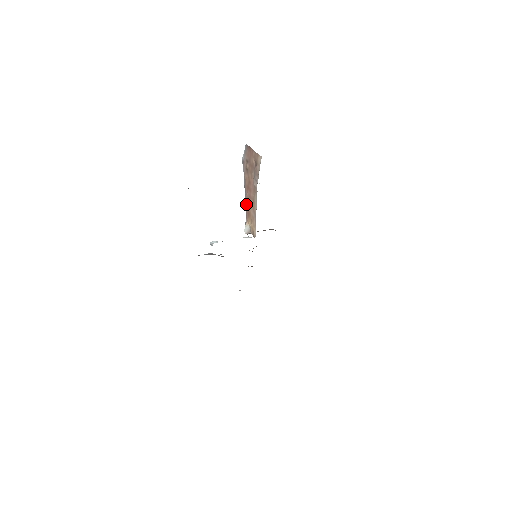
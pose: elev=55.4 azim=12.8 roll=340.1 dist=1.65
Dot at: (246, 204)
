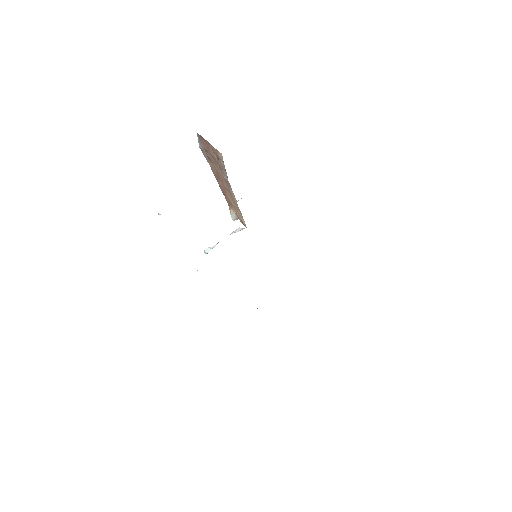
Dot at: (223, 192)
